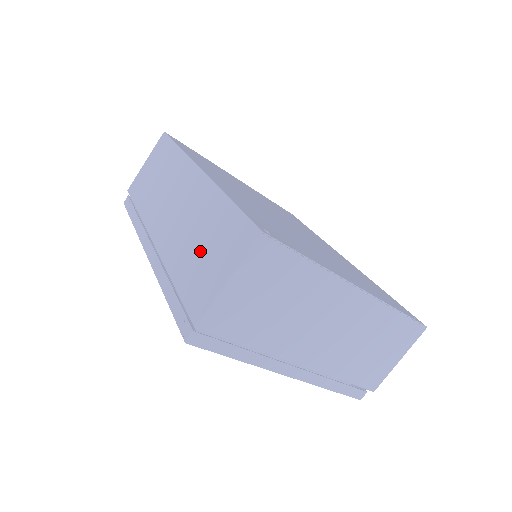
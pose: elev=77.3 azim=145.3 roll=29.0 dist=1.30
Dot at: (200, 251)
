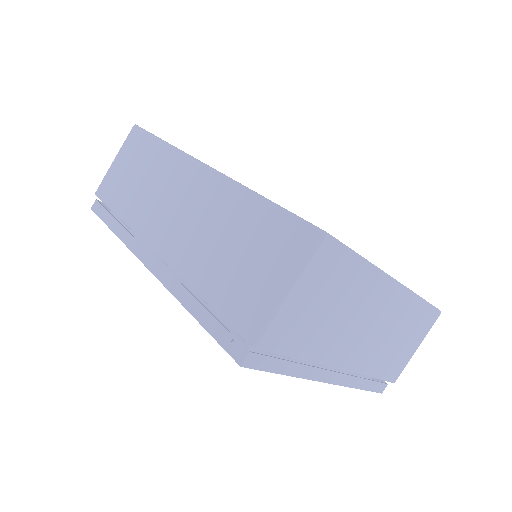
Dot at: (235, 259)
